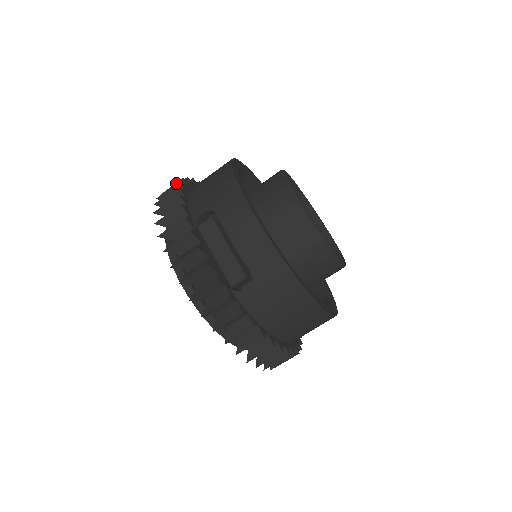
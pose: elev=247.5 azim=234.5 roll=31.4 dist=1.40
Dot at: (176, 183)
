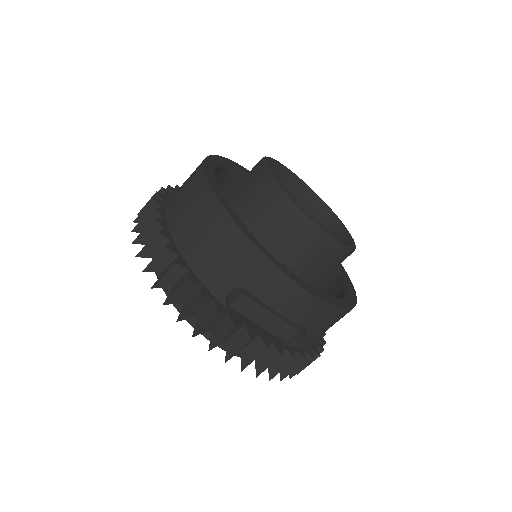
Dot at: (161, 250)
